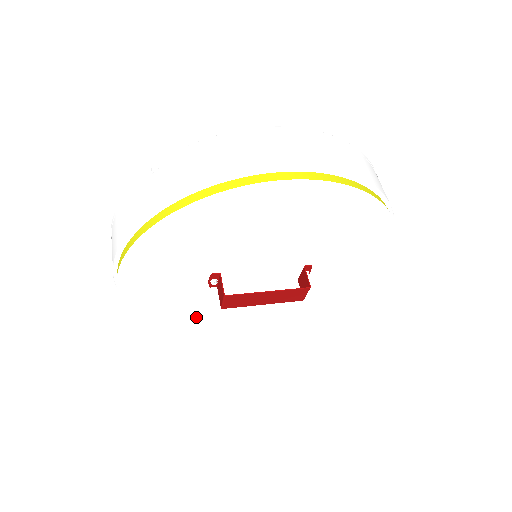
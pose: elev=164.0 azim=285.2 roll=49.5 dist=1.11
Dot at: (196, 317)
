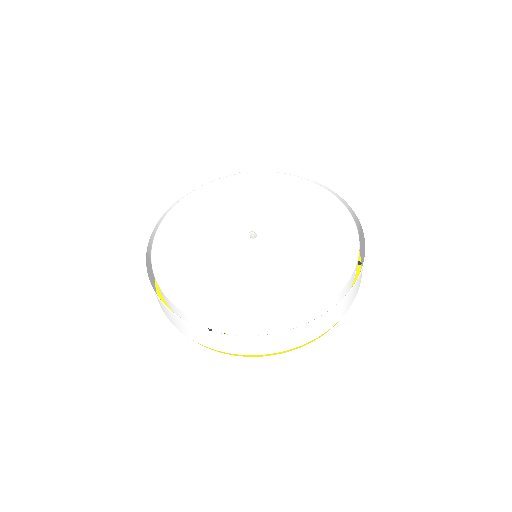
Dot at: occluded
